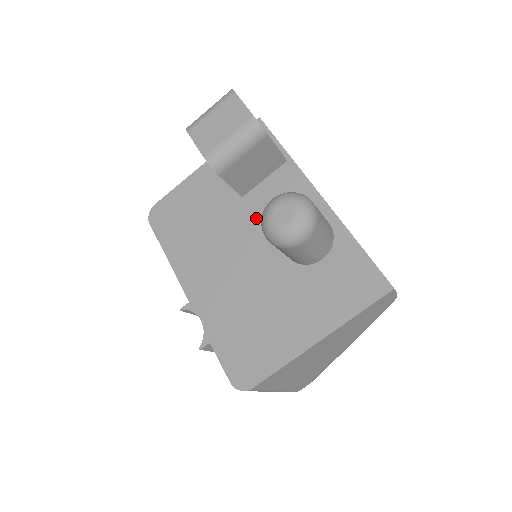
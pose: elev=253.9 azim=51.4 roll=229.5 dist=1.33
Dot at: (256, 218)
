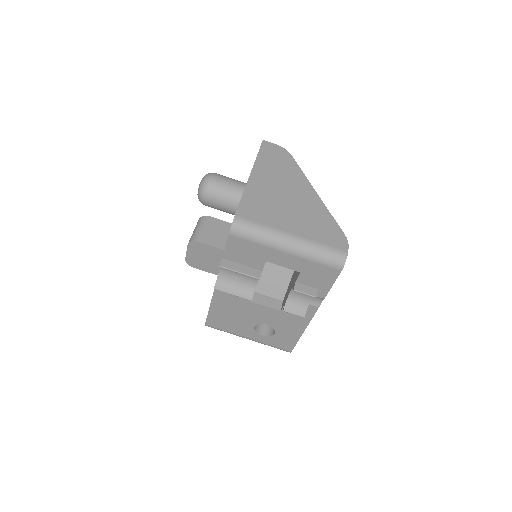
Dot at: occluded
